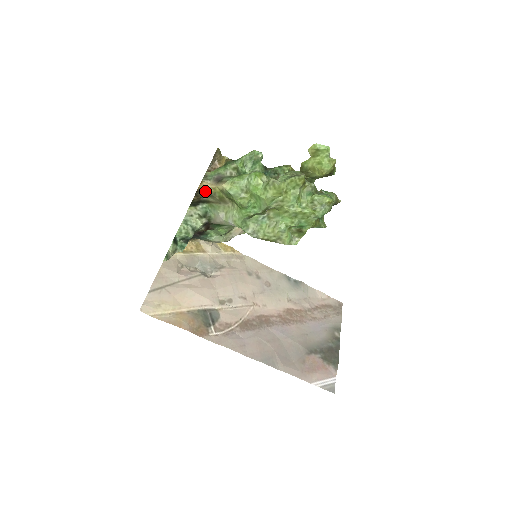
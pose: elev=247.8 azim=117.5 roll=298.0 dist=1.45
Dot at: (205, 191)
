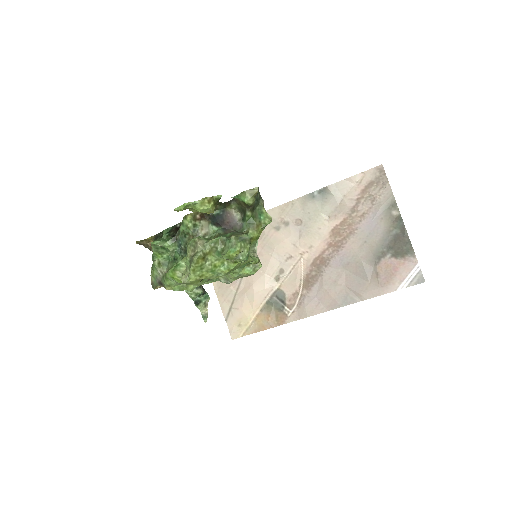
Dot at: occluded
